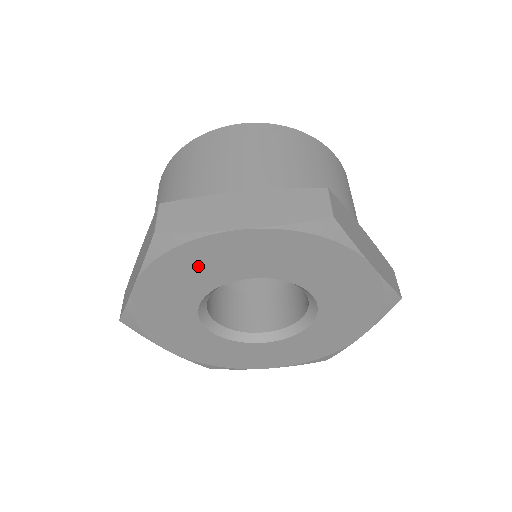
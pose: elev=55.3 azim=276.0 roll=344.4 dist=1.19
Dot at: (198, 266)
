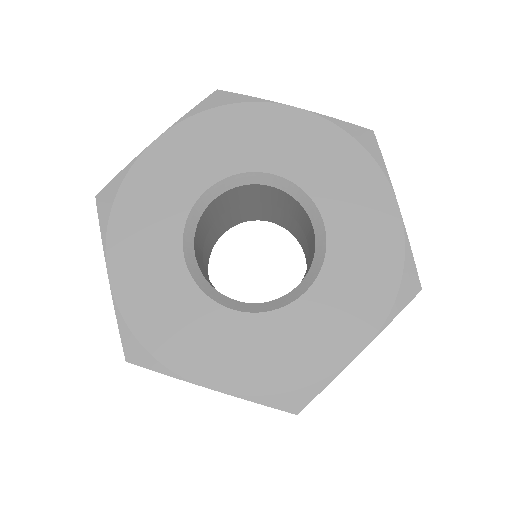
Dot at: (233, 136)
